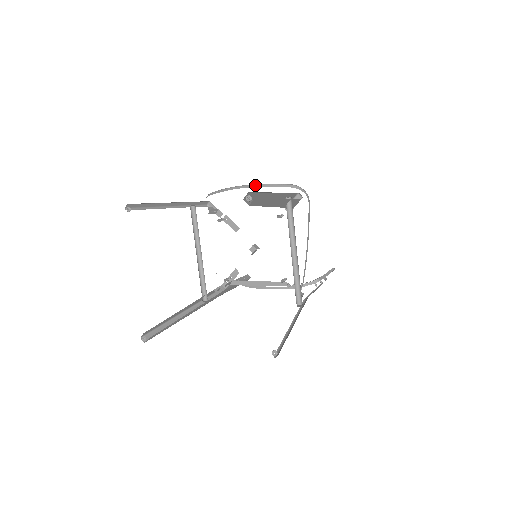
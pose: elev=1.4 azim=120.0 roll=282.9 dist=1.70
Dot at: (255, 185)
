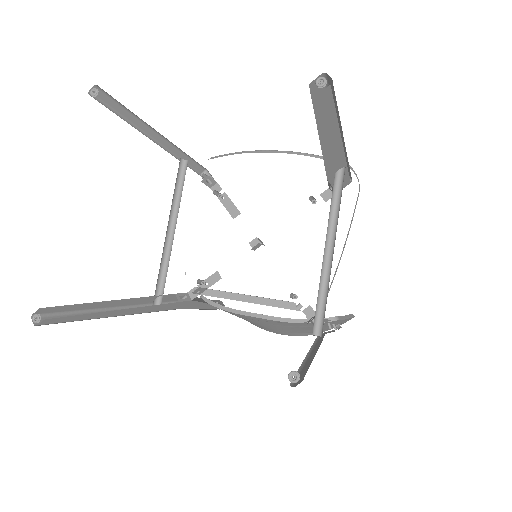
Dot at: (285, 151)
